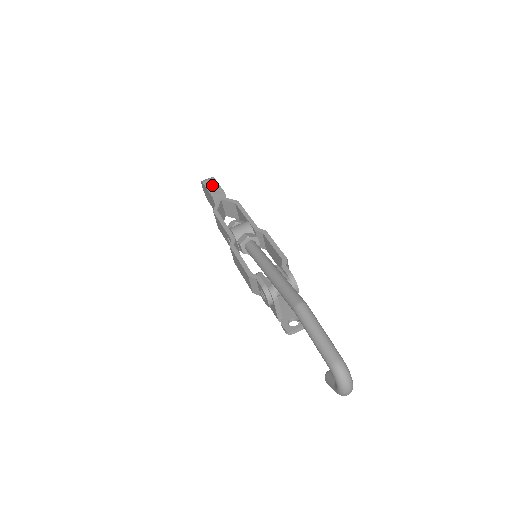
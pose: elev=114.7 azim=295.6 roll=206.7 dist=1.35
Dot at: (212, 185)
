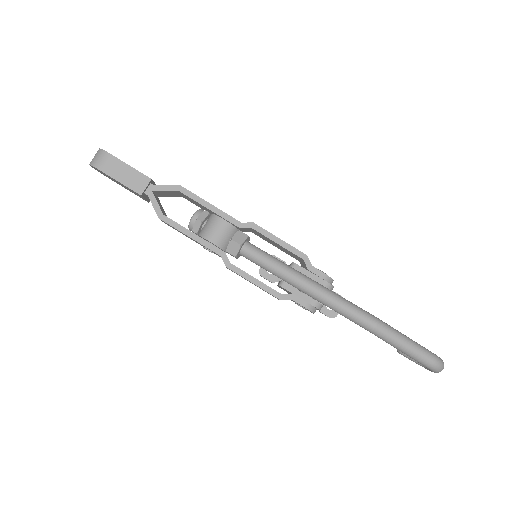
Dot at: (120, 171)
